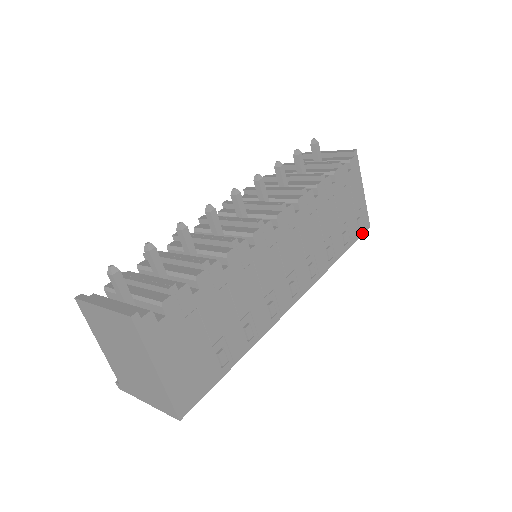
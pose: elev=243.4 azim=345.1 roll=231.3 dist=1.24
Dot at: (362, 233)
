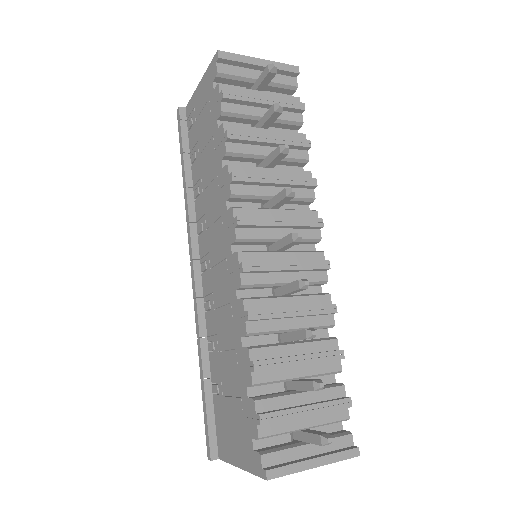
Dot at: occluded
